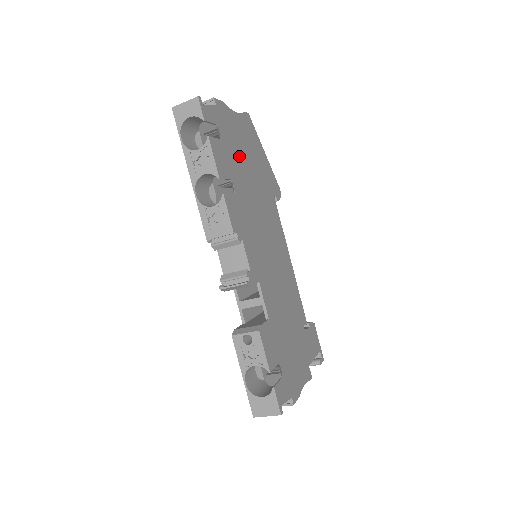
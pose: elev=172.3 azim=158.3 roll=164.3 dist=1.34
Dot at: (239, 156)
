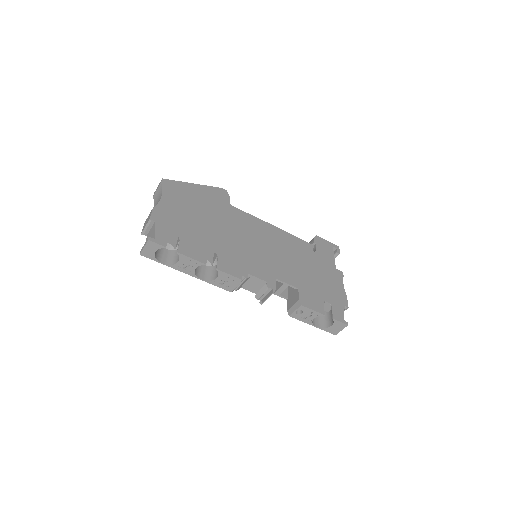
Dot at: (193, 224)
